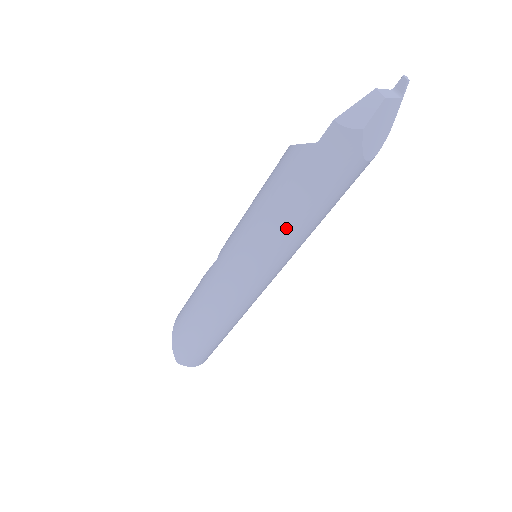
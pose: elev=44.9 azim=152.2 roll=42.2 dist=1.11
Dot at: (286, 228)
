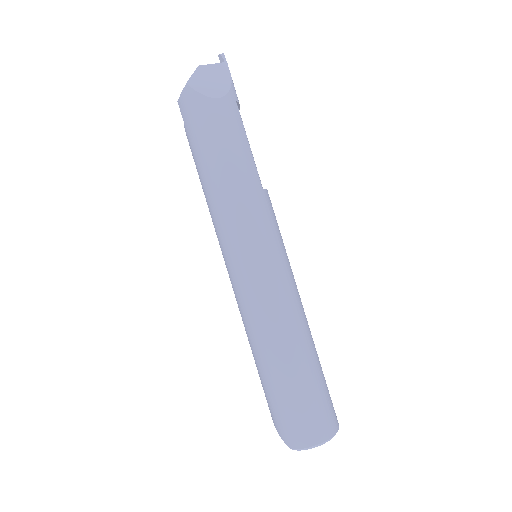
Dot at: (218, 192)
